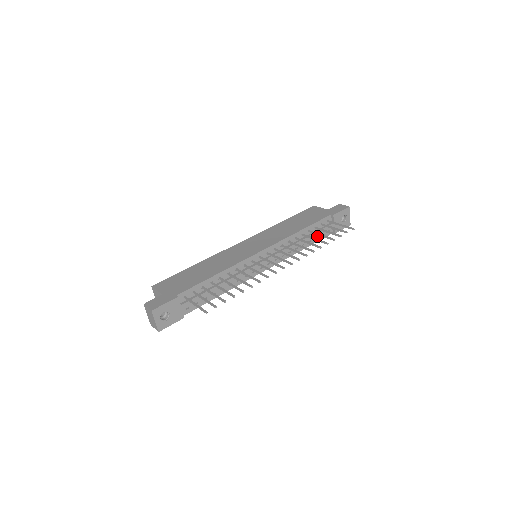
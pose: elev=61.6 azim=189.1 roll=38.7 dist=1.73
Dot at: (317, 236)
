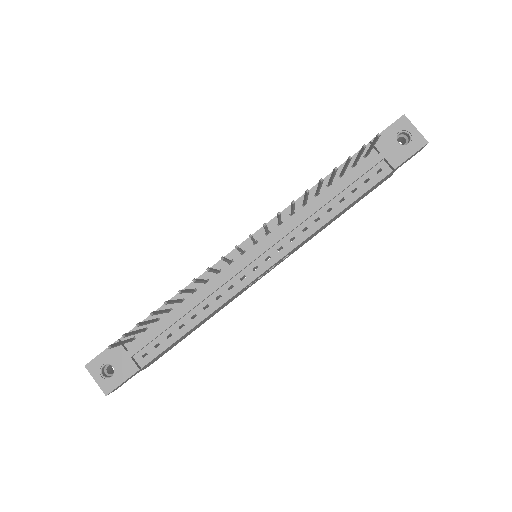
Dot at: (356, 187)
